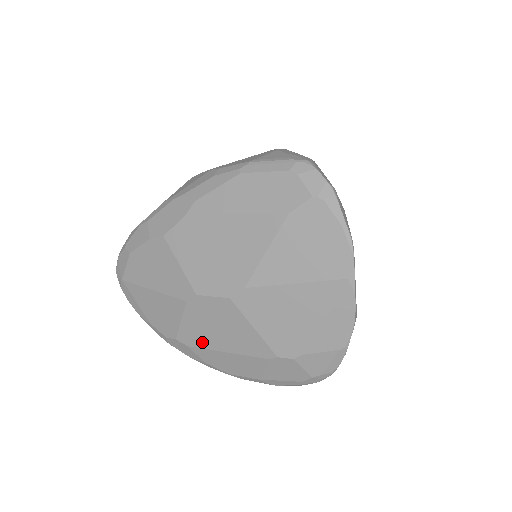
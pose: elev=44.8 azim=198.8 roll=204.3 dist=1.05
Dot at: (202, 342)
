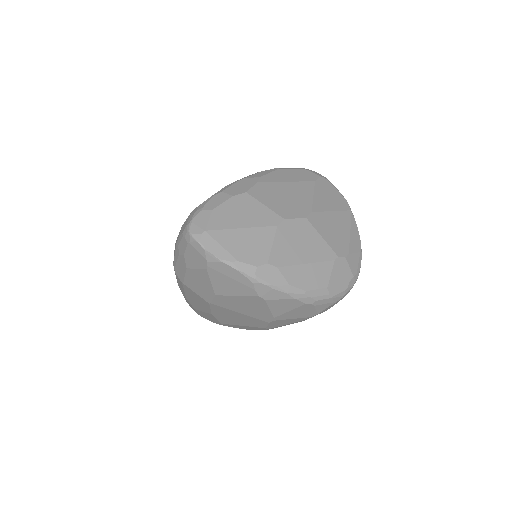
Dot at: (289, 260)
